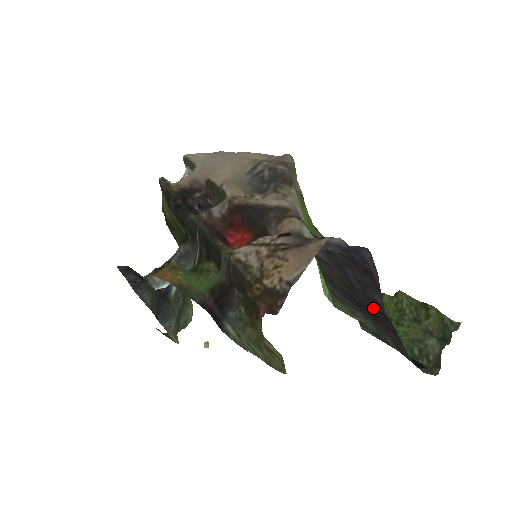
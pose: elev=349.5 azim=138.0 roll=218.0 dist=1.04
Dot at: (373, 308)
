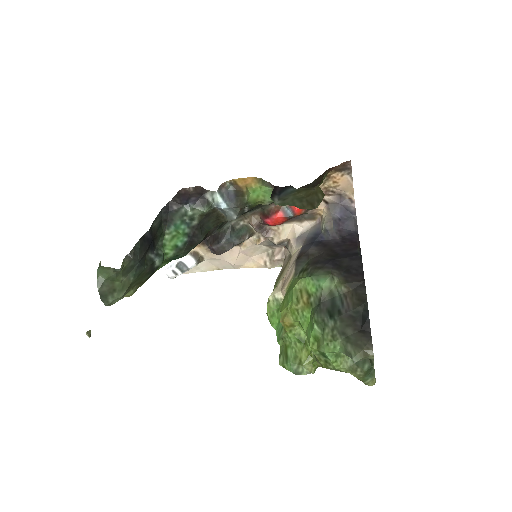
Dot at: (352, 257)
